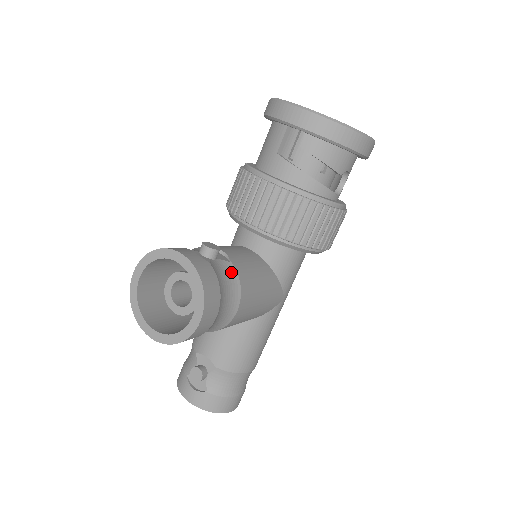
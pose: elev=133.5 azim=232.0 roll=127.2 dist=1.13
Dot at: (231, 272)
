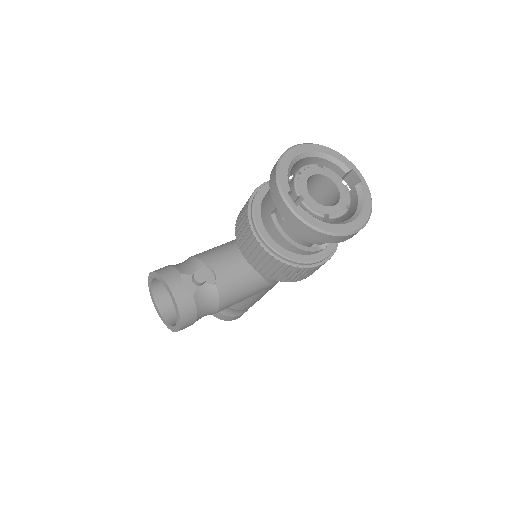
Dot at: (213, 294)
